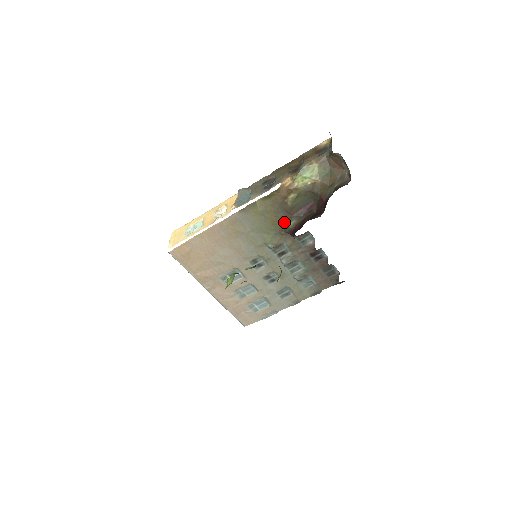
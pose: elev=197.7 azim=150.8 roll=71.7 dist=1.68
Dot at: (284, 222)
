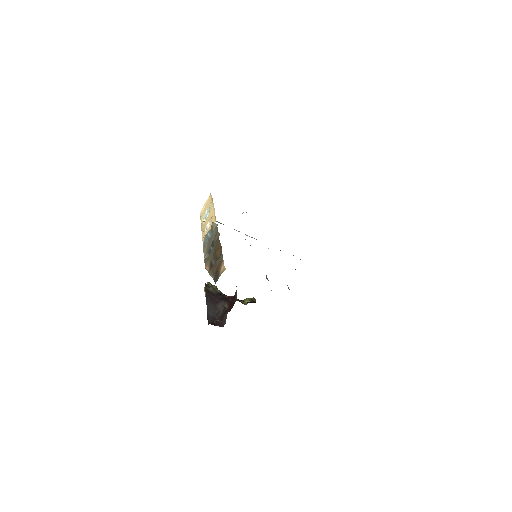
Dot at: occluded
